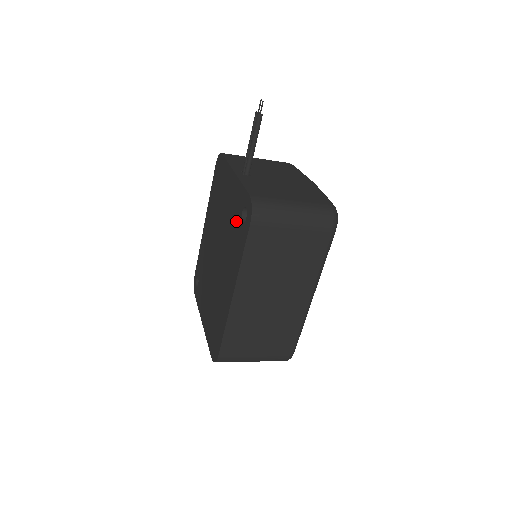
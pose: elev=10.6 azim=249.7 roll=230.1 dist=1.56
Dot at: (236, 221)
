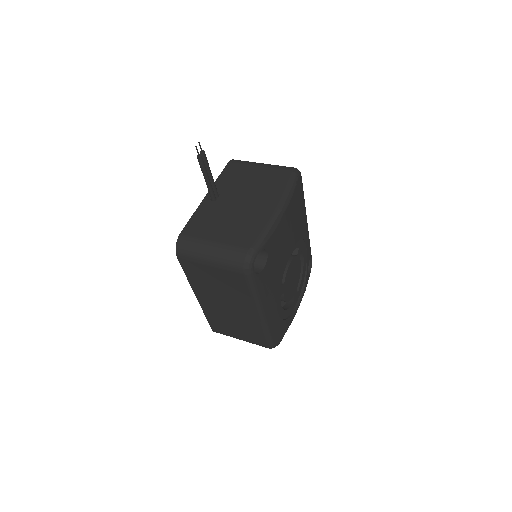
Dot at: occluded
